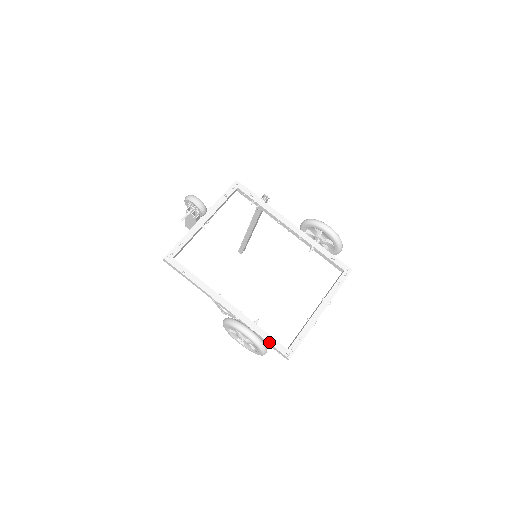
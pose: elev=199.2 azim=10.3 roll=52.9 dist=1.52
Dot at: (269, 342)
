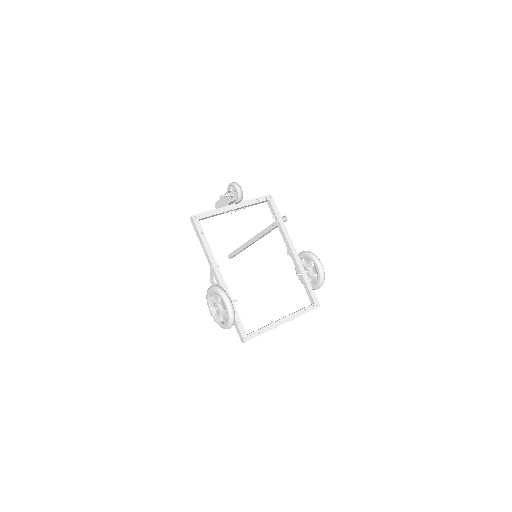
Dot at: (236, 321)
